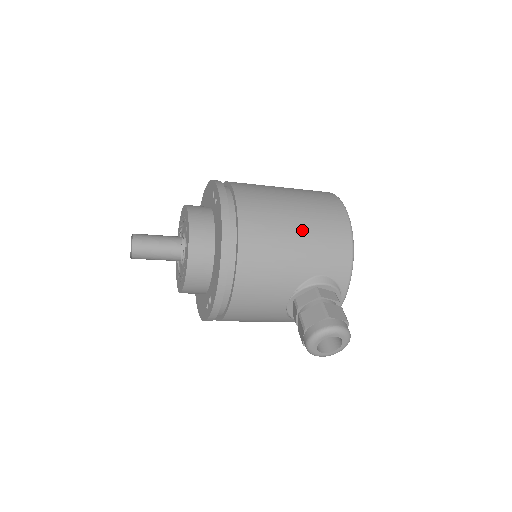
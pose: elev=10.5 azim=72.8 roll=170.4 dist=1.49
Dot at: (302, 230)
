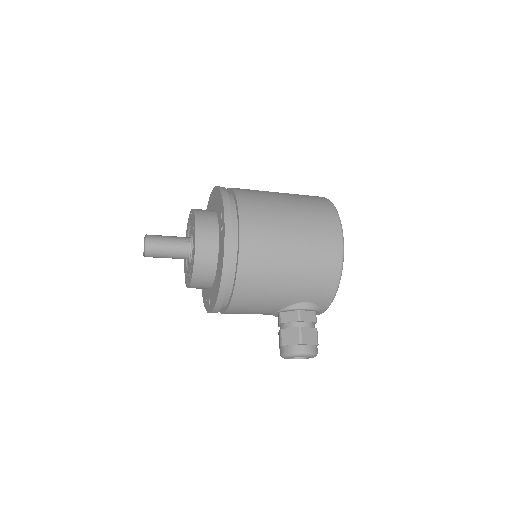
Dot at: (296, 268)
